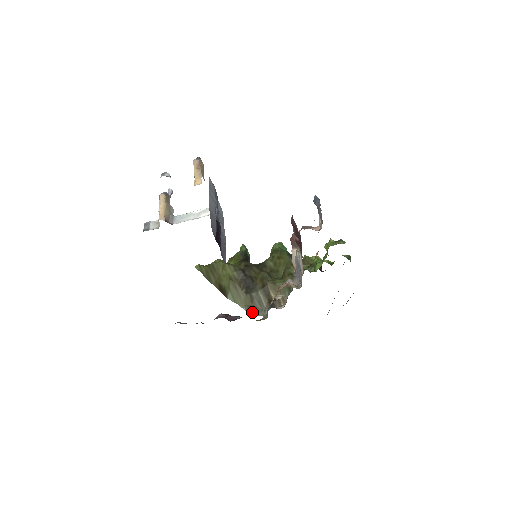
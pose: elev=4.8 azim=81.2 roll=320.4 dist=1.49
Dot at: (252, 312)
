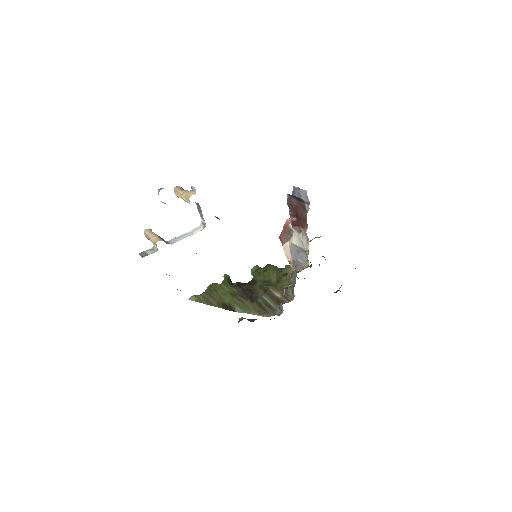
Dot at: (265, 315)
